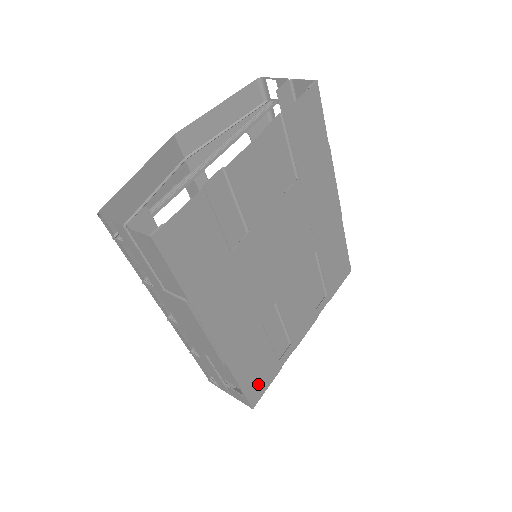
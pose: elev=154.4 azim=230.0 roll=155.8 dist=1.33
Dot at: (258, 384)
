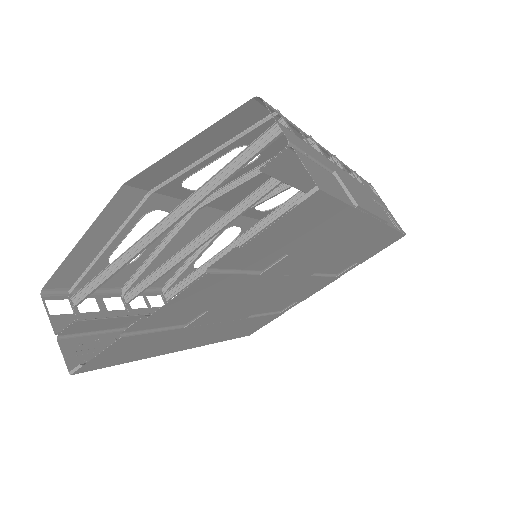
Dot at: (253, 329)
